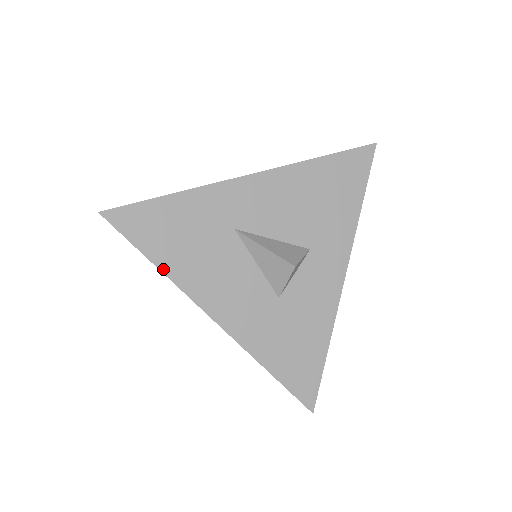
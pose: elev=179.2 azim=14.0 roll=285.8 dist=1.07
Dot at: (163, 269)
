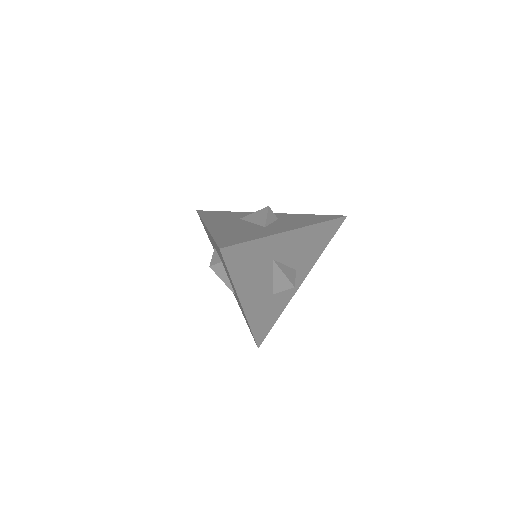
Dot at: (234, 281)
